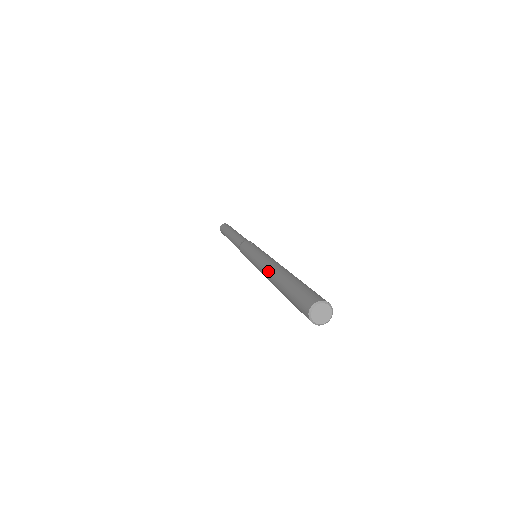
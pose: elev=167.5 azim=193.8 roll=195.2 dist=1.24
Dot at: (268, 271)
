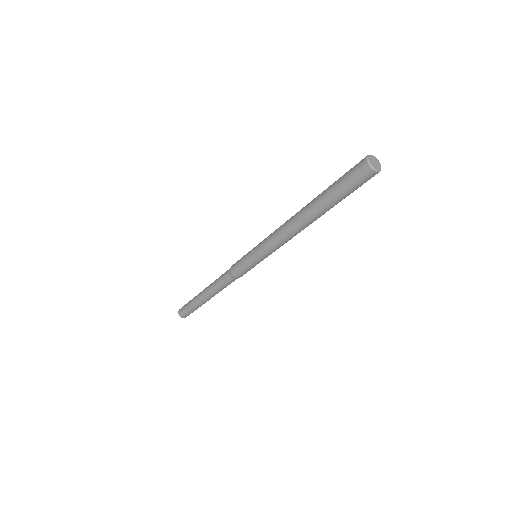
Dot at: (292, 217)
